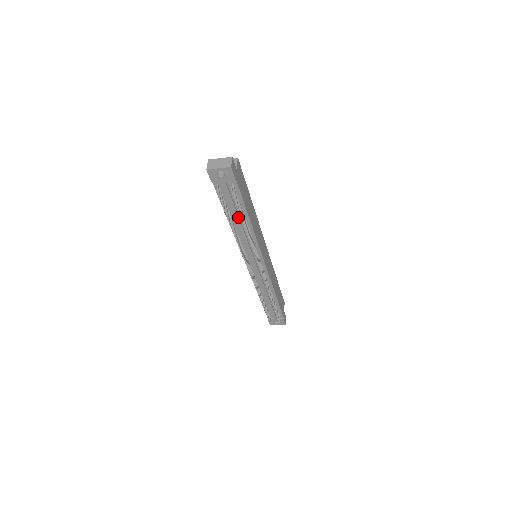
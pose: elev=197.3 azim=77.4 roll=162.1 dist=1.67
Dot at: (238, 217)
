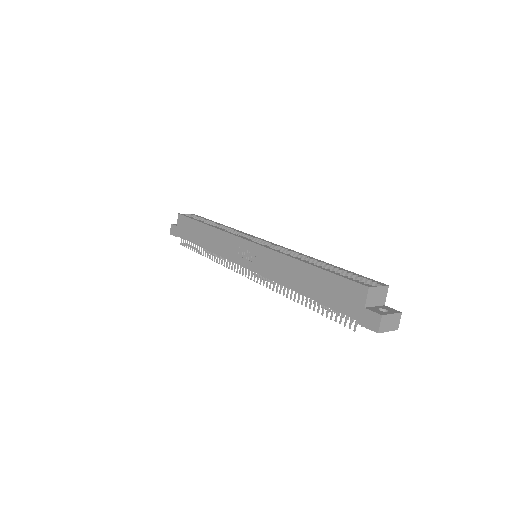
Dot at: occluded
